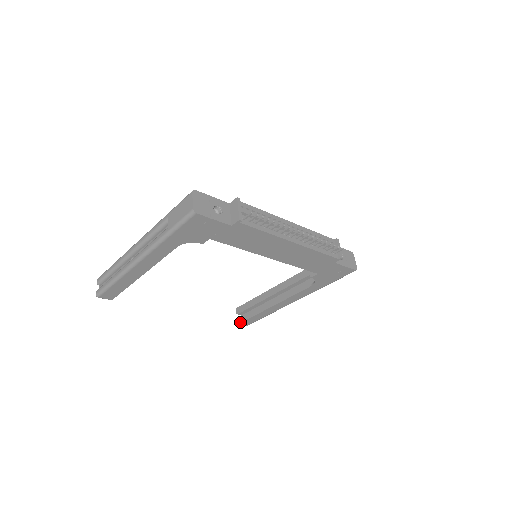
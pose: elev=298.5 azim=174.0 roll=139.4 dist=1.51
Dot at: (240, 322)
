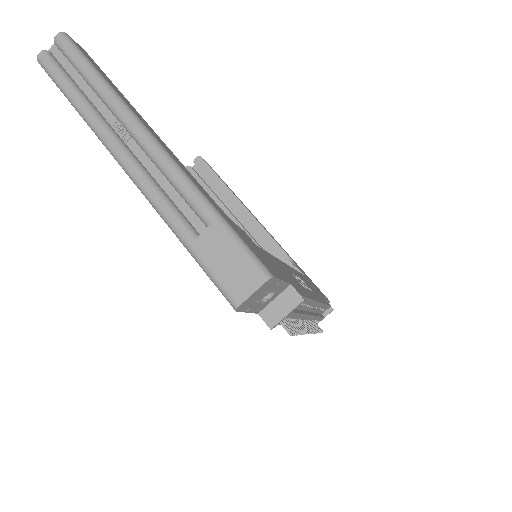
Dot at: occluded
